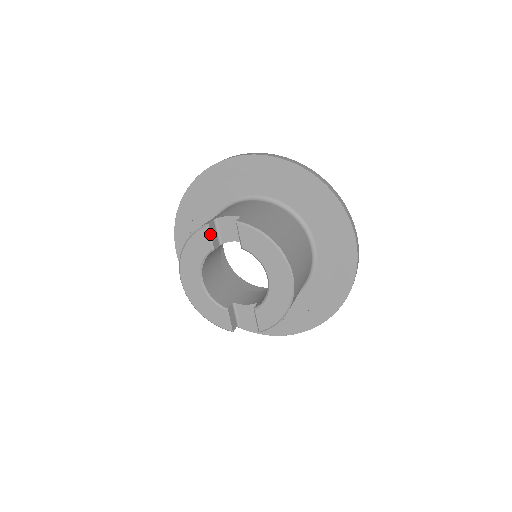
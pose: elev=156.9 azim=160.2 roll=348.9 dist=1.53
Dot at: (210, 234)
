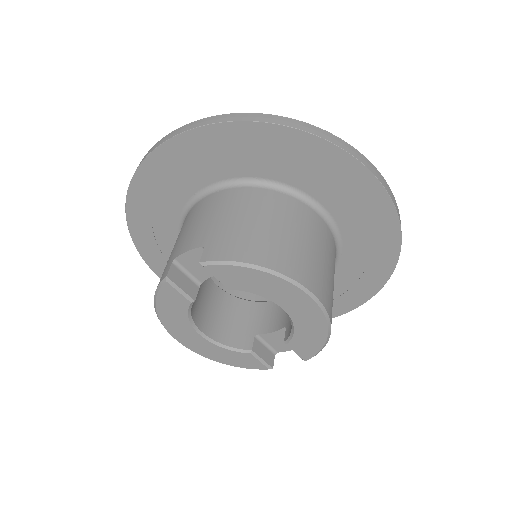
Dot at: (177, 287)
